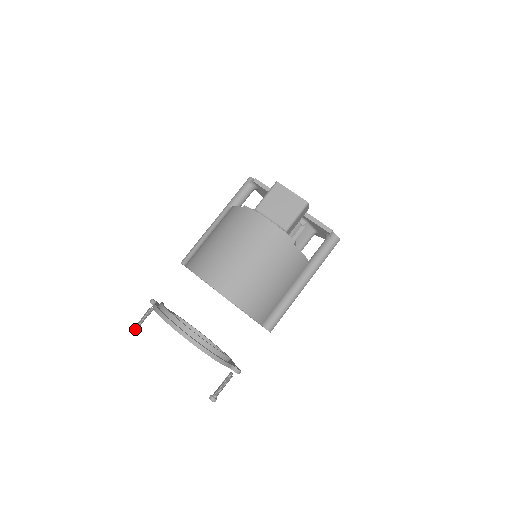
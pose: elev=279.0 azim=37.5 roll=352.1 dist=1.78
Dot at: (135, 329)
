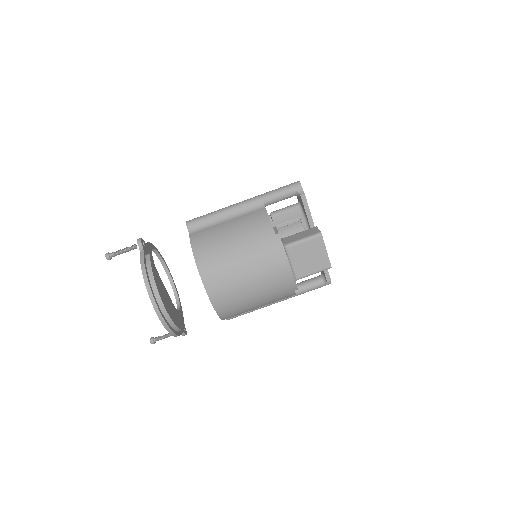
Dot at: (111, 257)
